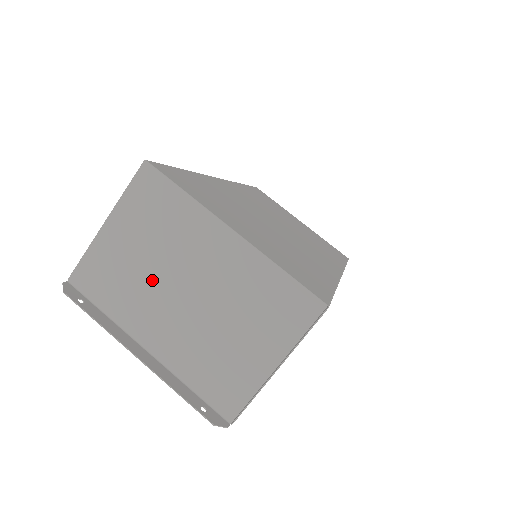
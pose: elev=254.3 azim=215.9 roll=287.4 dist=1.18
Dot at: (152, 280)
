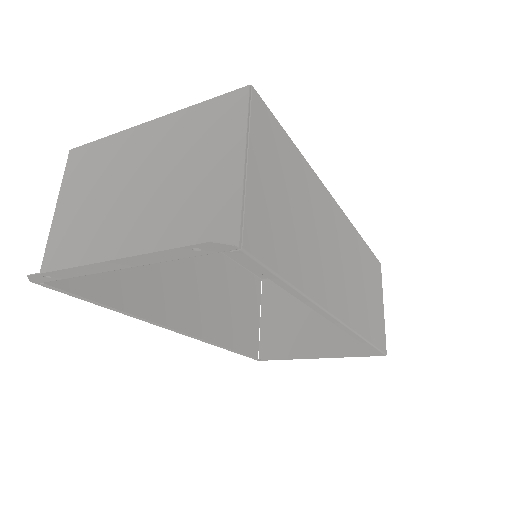
Dot at: (105, 210)
